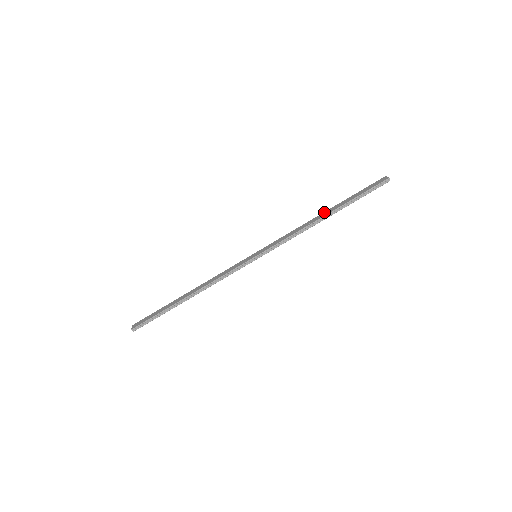
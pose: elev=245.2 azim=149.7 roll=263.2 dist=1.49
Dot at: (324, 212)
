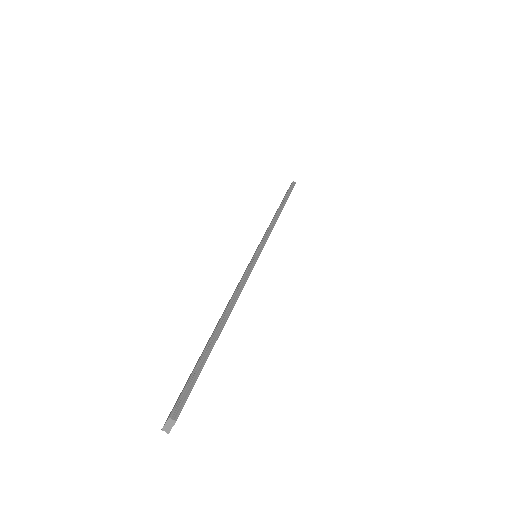
Dot at: occluded
